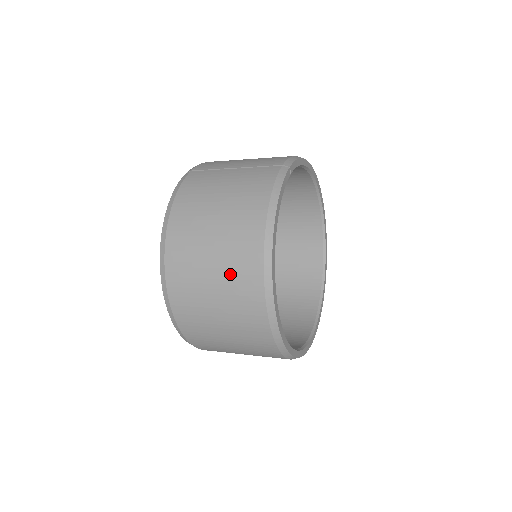
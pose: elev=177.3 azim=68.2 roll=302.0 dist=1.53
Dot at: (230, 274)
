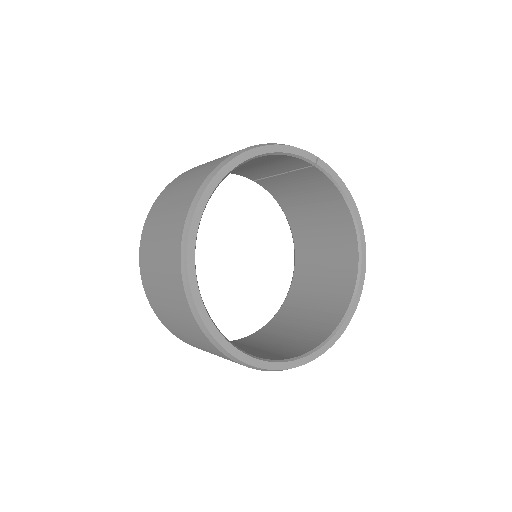
Dot at: (201, 172)
